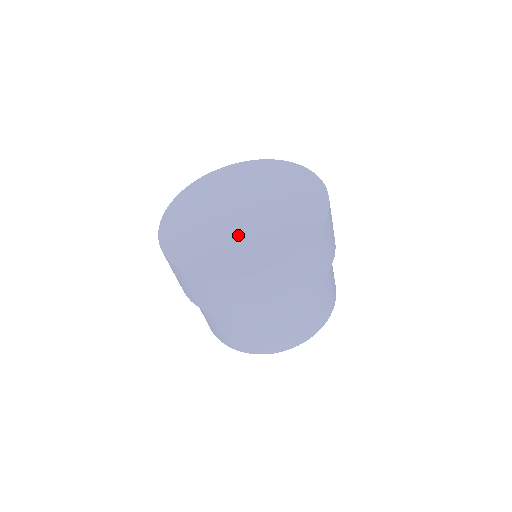
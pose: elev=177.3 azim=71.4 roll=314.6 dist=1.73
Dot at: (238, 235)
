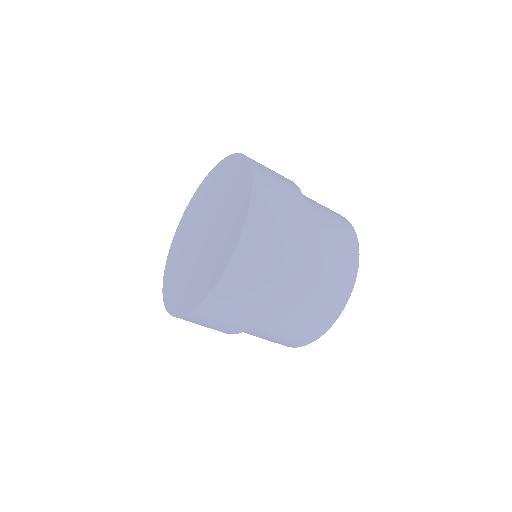
Dot at: (188, 264)
